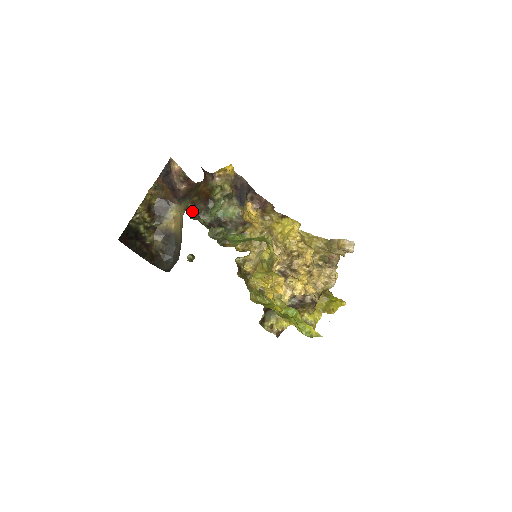
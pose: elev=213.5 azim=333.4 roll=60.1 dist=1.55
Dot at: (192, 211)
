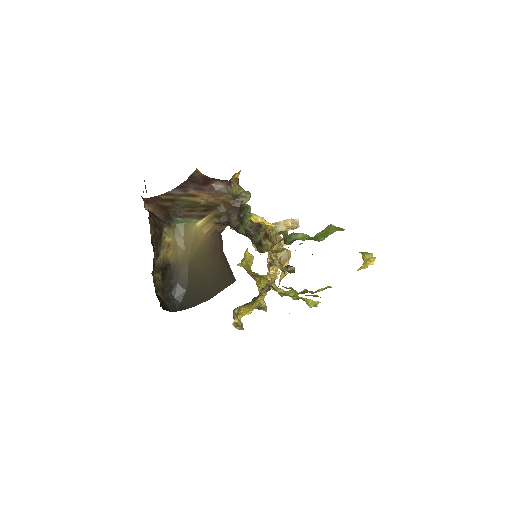
Dot at: (230, 226)
